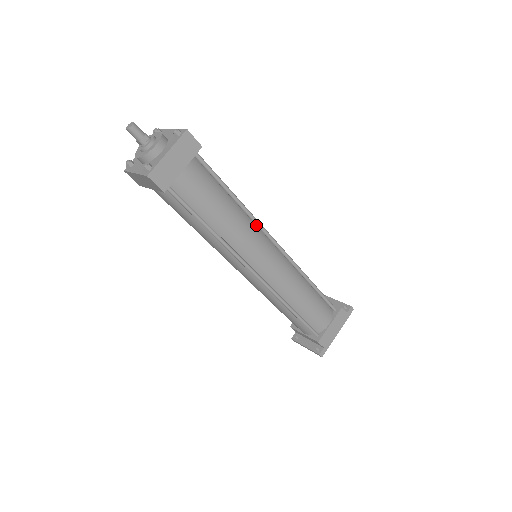
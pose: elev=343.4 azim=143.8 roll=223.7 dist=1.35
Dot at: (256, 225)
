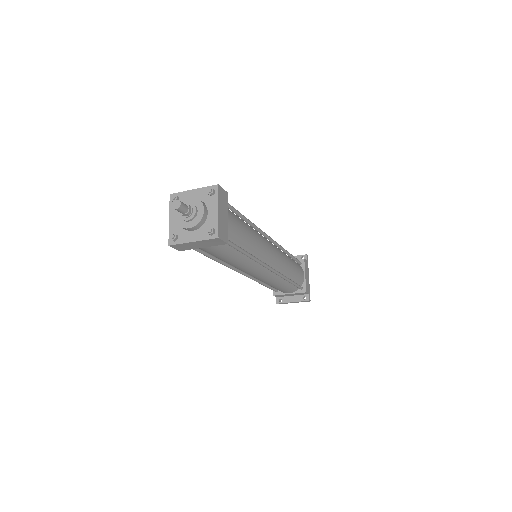
Dot at: occluded
